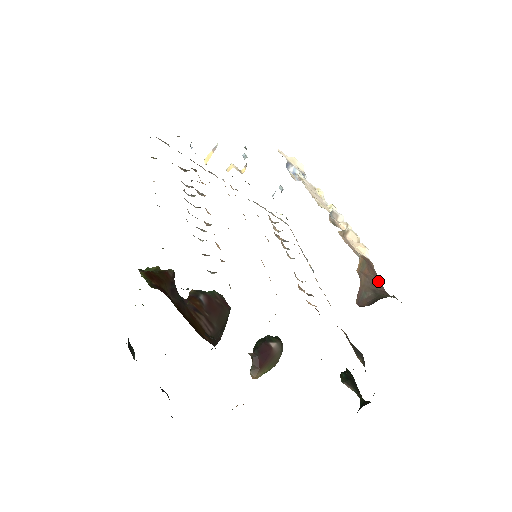
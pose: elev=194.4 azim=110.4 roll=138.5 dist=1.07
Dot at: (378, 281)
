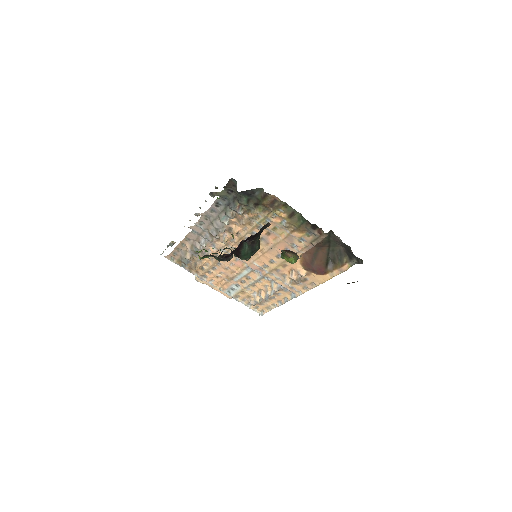
Dot at: occluded
